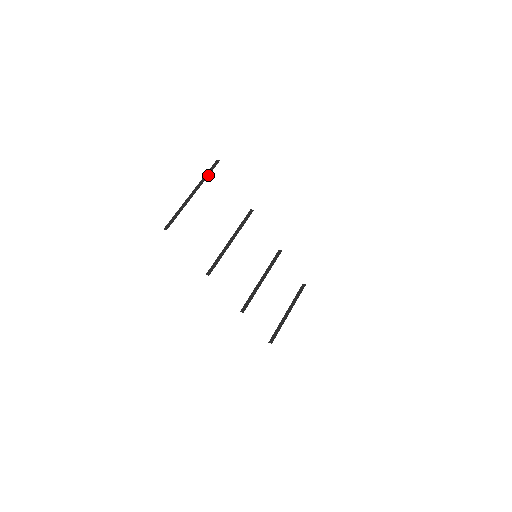
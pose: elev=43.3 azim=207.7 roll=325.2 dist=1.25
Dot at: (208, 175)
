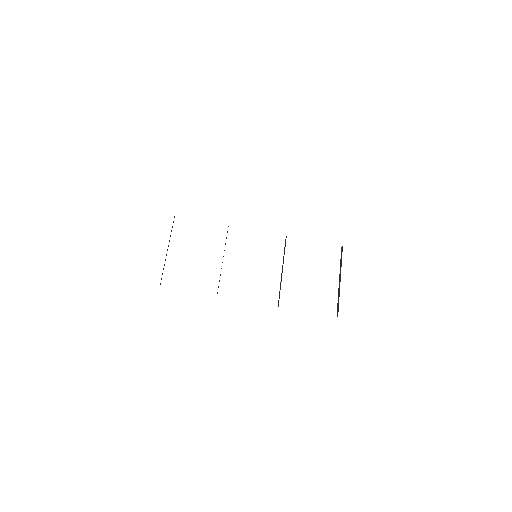
Dot at: occluded
